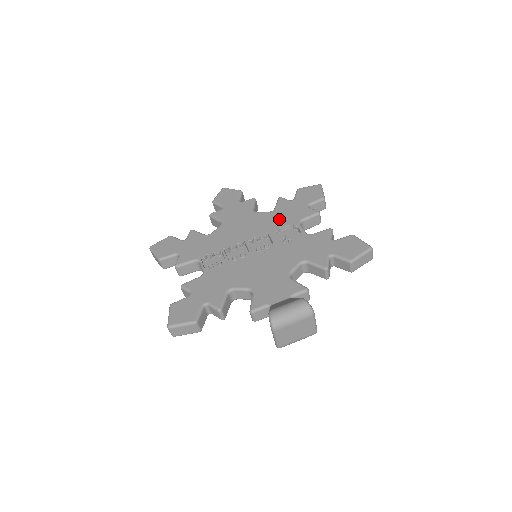
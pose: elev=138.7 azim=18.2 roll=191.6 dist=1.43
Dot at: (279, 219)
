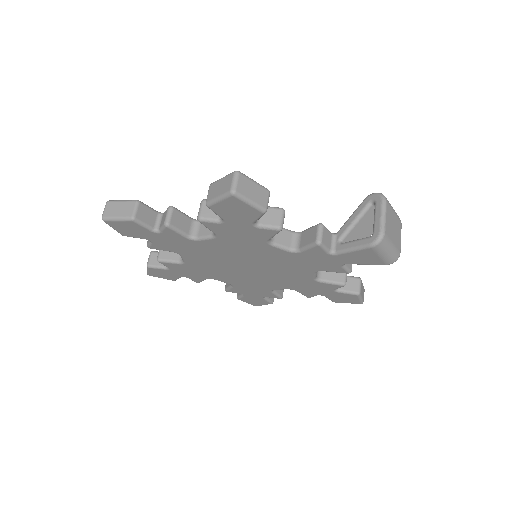
Dot at: occluded
